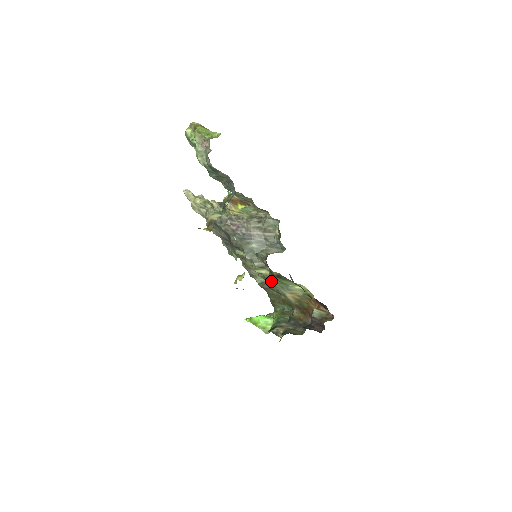
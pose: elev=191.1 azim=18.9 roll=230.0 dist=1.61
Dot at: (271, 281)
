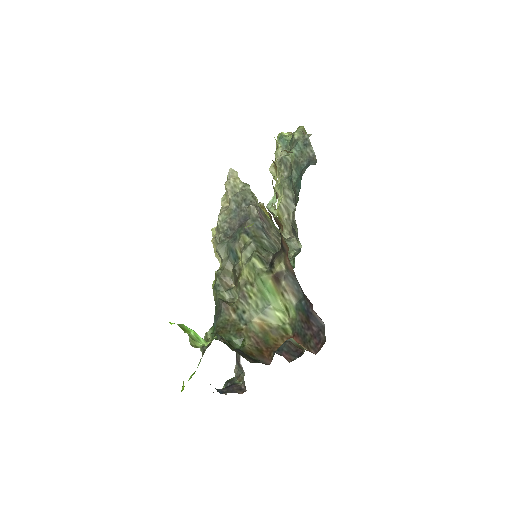
Dot at: (251, 291)
